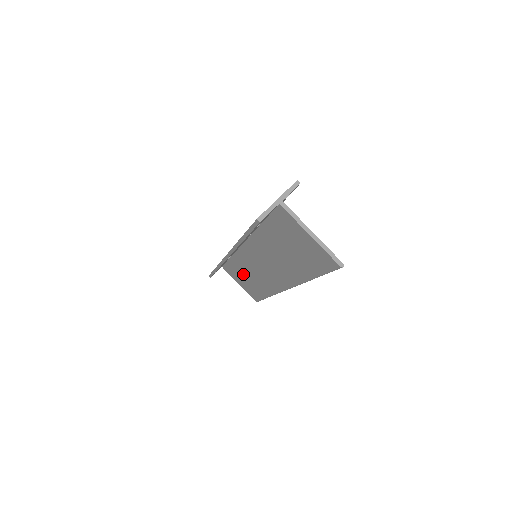
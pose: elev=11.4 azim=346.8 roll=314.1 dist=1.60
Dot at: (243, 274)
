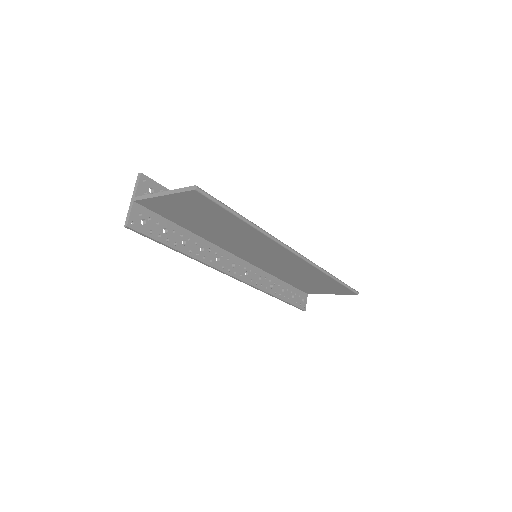
Dot at: (304, 282)
